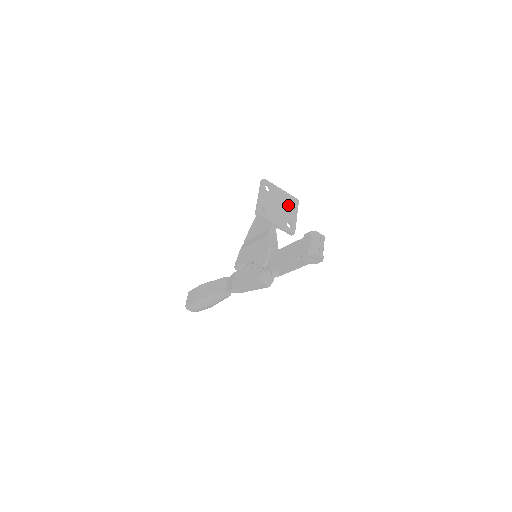
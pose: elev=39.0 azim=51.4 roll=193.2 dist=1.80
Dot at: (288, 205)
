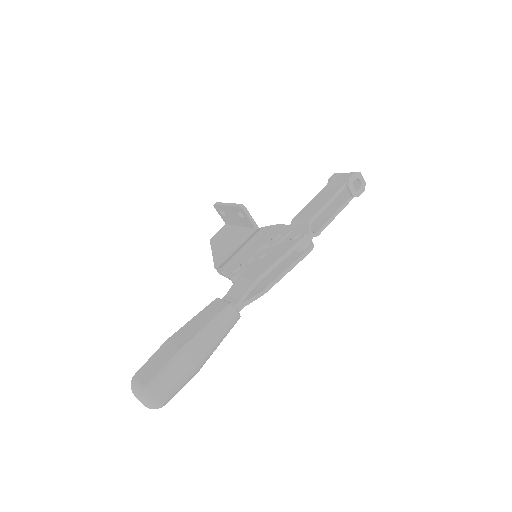
Dot at: occluded
